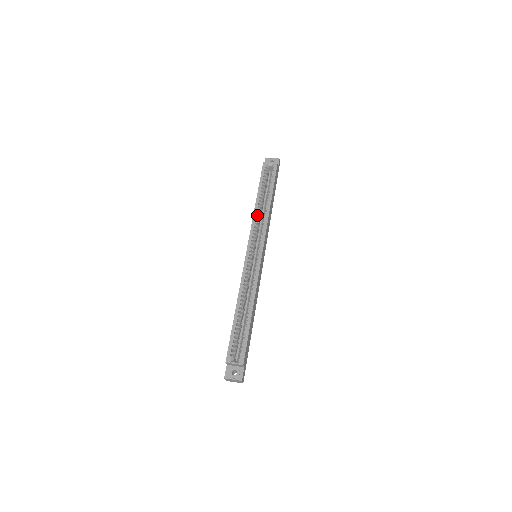
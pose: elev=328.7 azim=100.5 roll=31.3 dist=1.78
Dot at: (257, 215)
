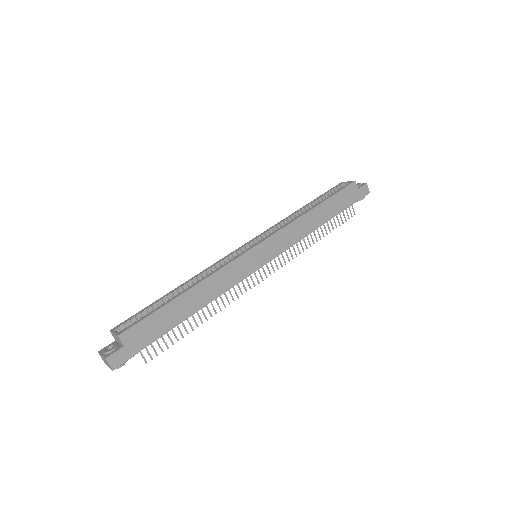
Dot at: (288, 218)
